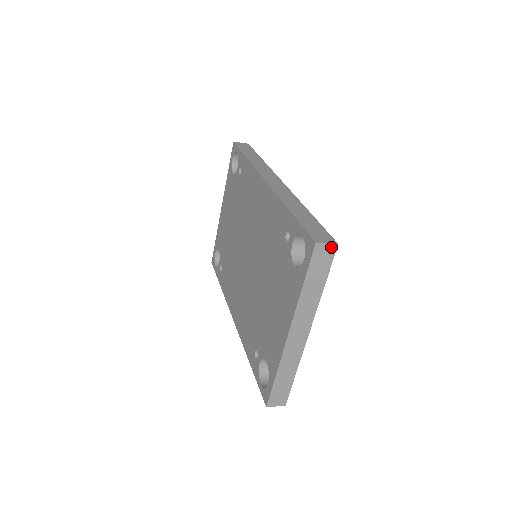
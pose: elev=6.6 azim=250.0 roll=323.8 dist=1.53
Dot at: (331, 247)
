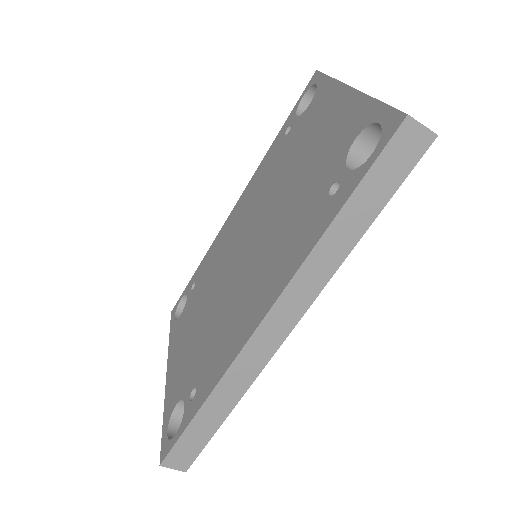
Dot at: occluded
